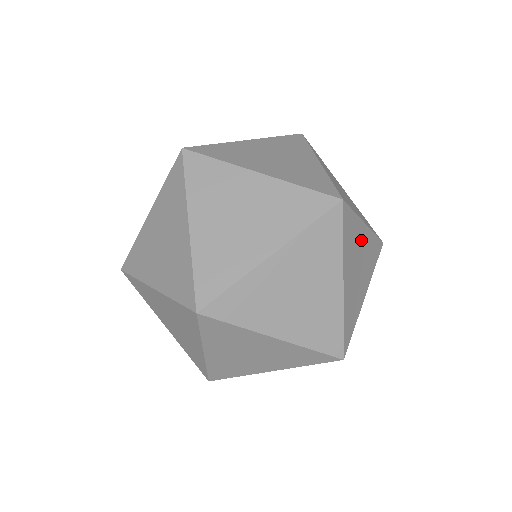
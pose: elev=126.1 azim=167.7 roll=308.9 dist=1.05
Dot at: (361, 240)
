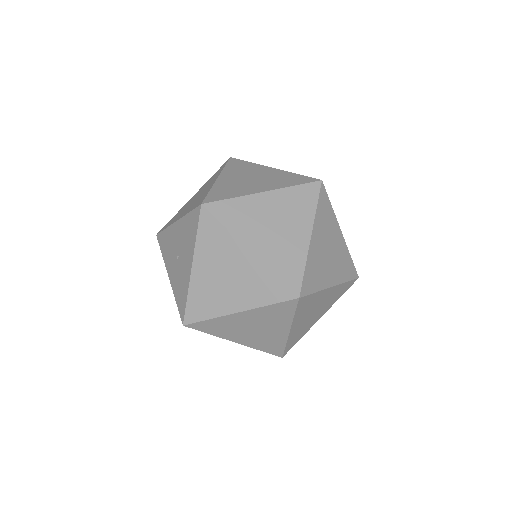
Dot at: occluded
